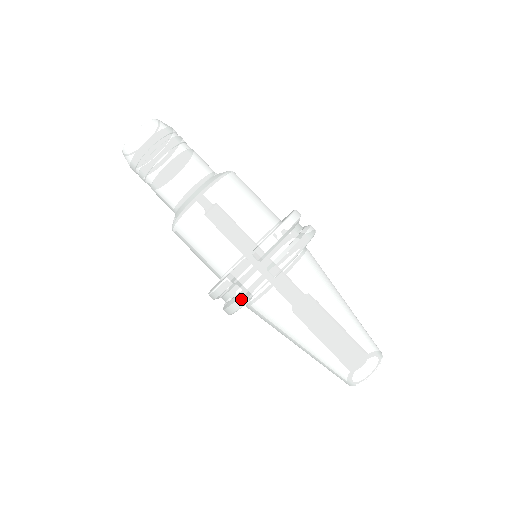
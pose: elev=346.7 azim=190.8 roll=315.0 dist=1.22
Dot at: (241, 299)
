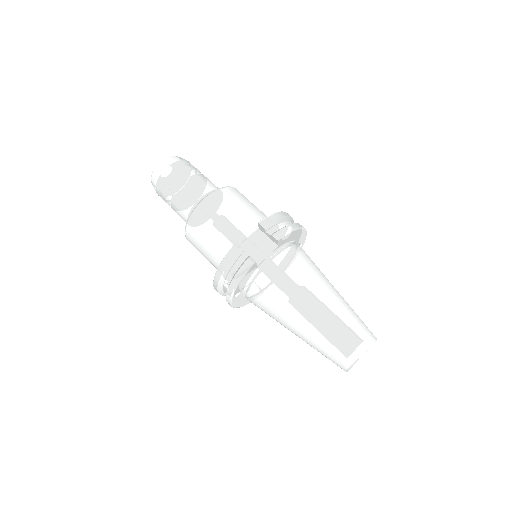
Dot at: (248, 261)
